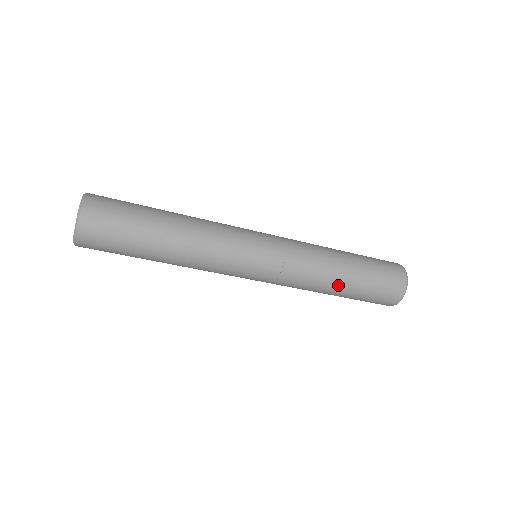
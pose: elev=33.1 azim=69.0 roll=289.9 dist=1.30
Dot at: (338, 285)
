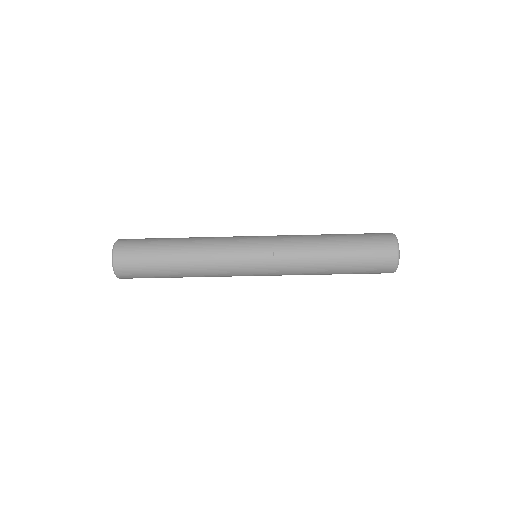
Dot at: (328, 274)
